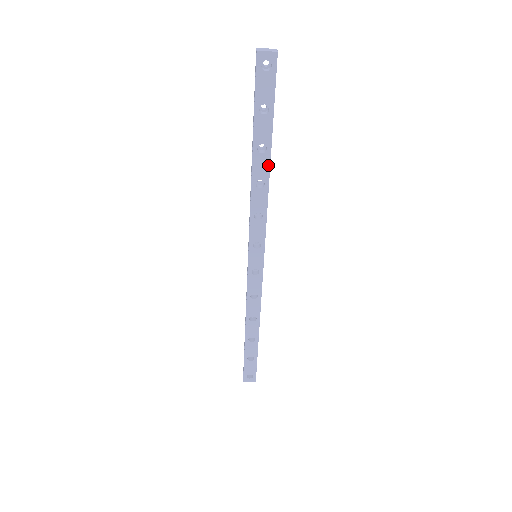
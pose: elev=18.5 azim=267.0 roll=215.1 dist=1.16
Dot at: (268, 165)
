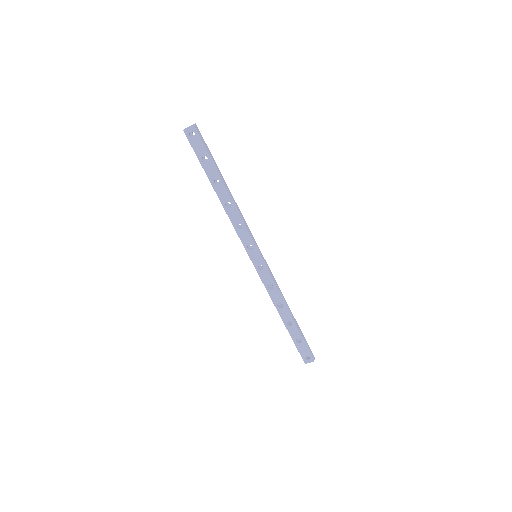
Dot at: (226, 191)
